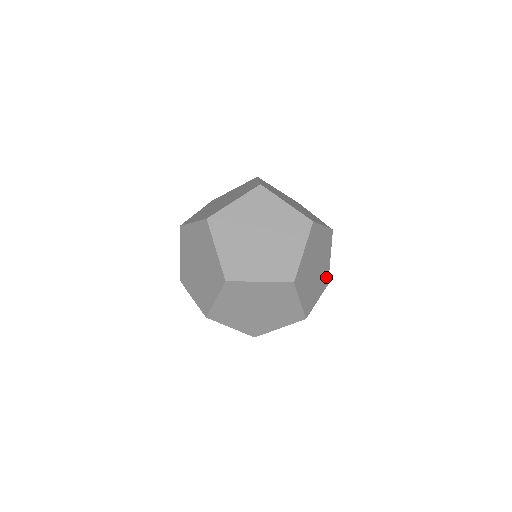
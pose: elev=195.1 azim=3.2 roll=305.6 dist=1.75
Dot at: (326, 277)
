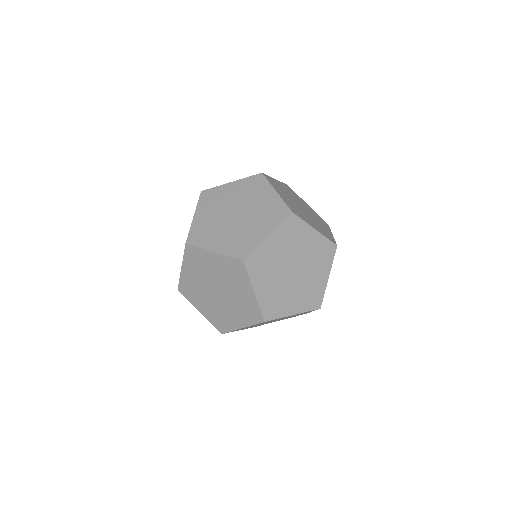
Dot at: (326, 248)
